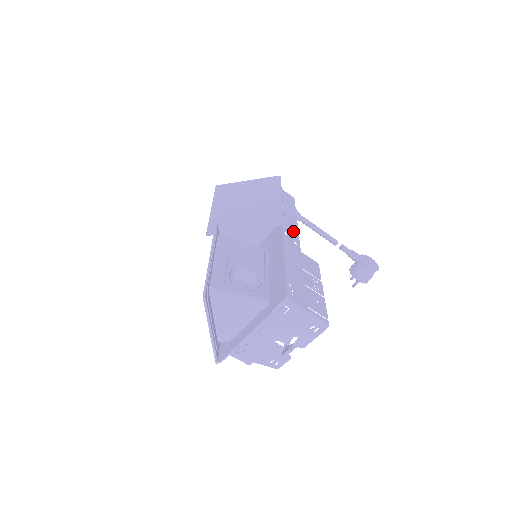
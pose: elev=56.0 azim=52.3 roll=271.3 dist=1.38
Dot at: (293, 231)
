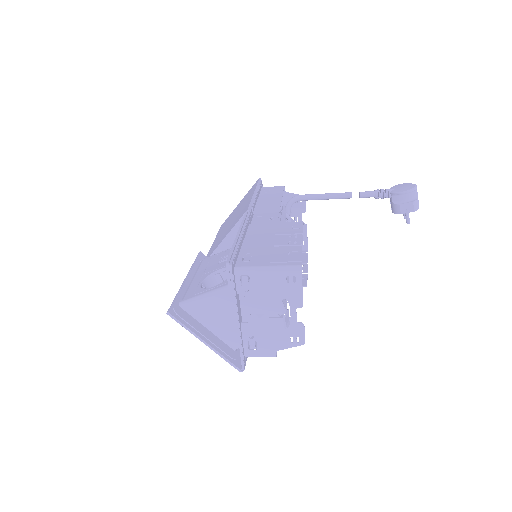
Dot at: (271, 211)
